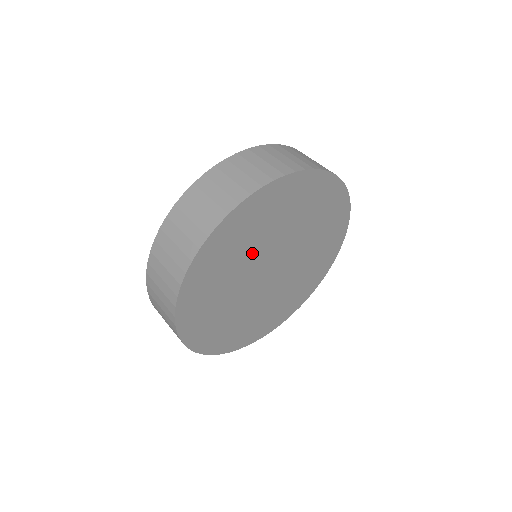
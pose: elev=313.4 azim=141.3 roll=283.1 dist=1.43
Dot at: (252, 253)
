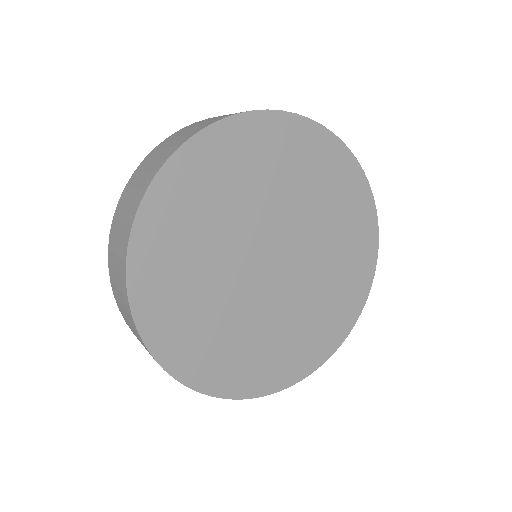
Dot at: (265, 201)
